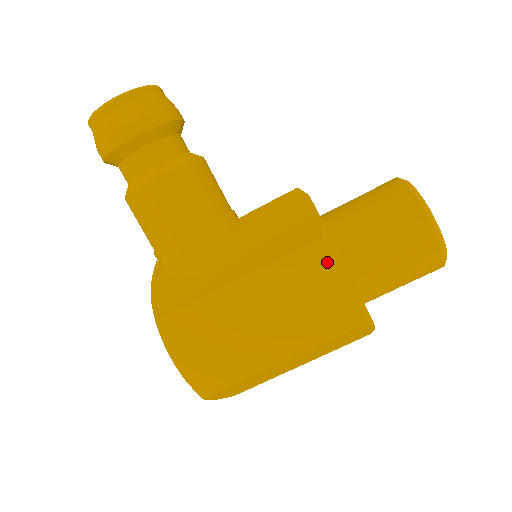
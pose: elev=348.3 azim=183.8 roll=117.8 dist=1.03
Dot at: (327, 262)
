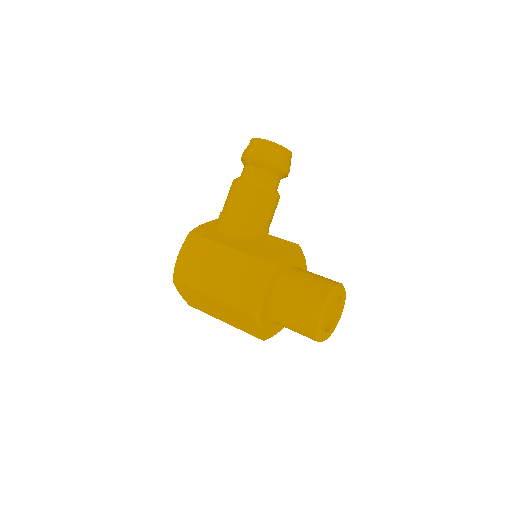
Dot at: (264, 275)
